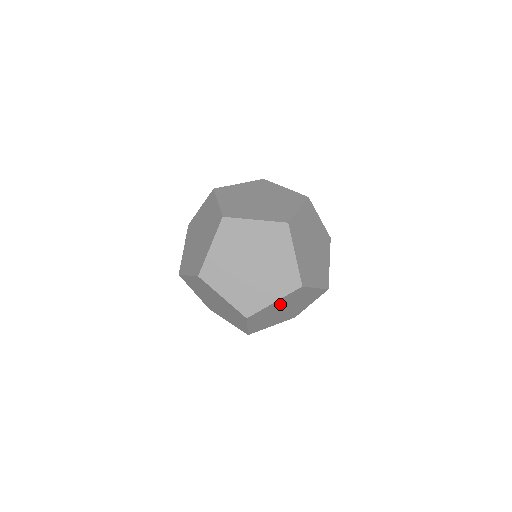
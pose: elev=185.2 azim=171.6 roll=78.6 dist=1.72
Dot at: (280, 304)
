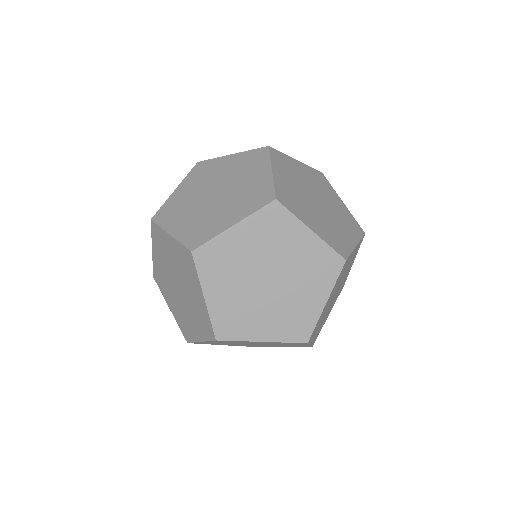
Dot at: (223, 342)
